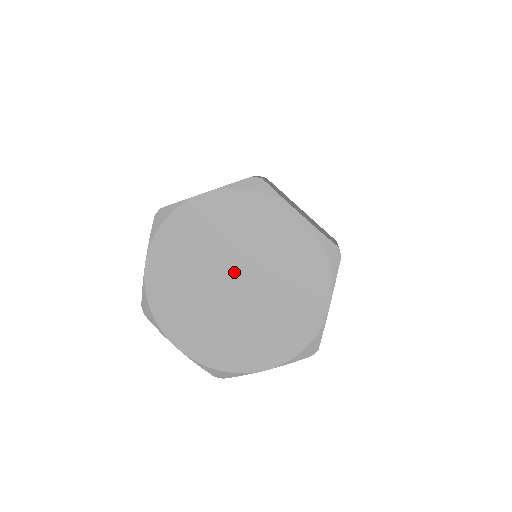
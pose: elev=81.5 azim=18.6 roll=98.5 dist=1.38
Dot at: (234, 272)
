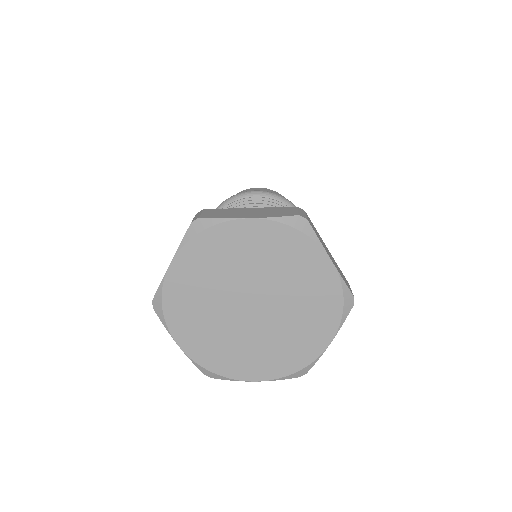
Dot at: (243, 299)
